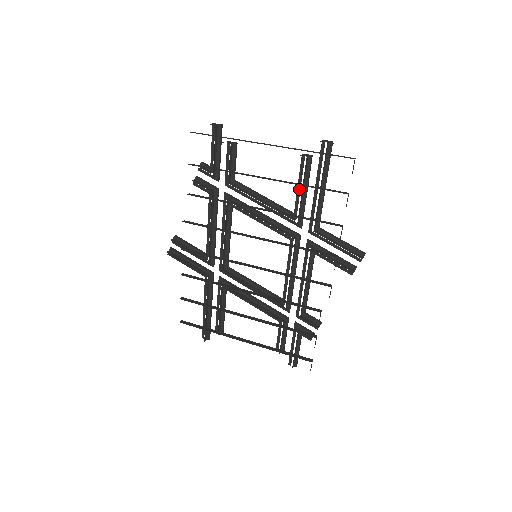
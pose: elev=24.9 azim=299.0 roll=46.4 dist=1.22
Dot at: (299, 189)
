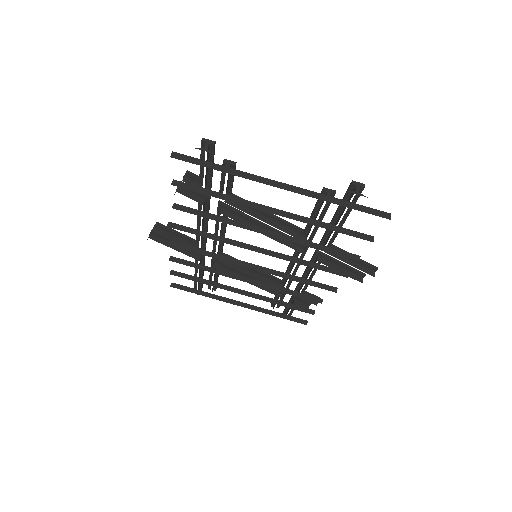
Dot at: (313, 216)
